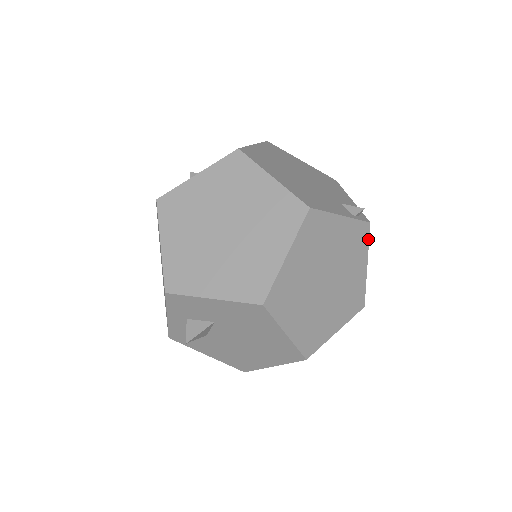
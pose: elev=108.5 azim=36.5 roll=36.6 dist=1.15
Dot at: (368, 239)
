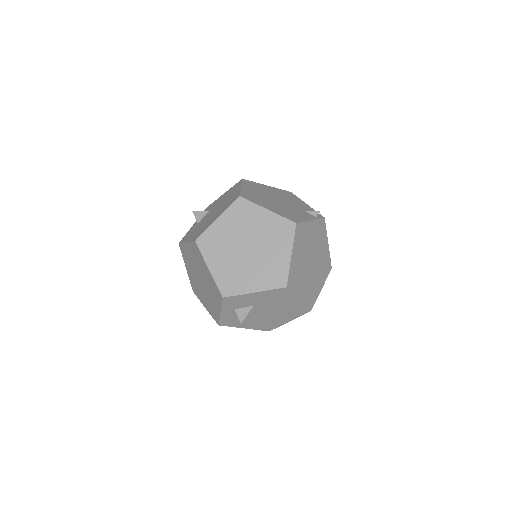
Dot at: occluded
